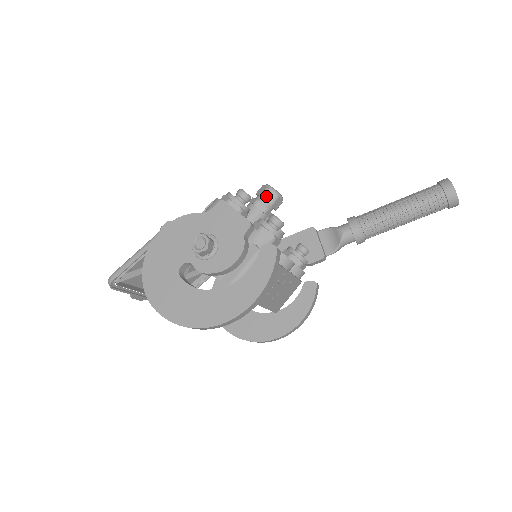
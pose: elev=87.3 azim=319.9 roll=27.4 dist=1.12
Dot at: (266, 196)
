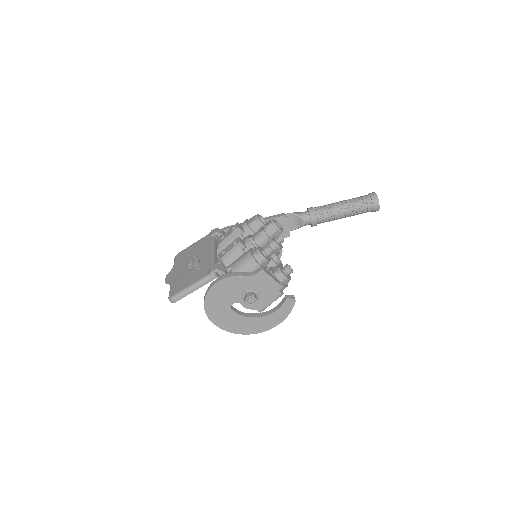
Dot at: (275, 235)
